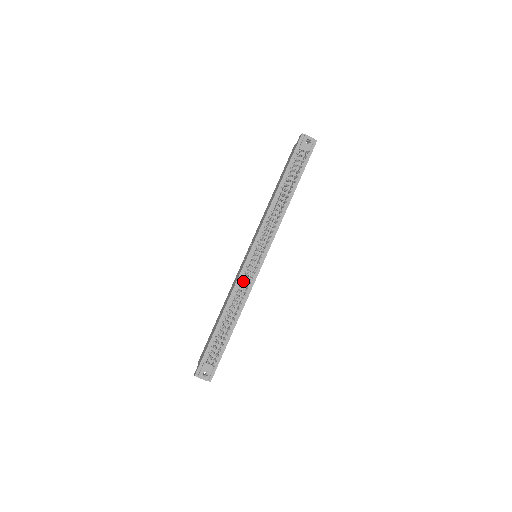
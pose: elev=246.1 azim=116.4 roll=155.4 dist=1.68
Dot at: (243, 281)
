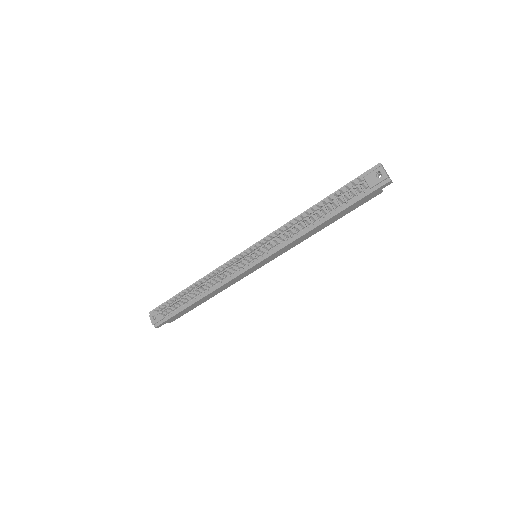
Dot at: (228, 268)
